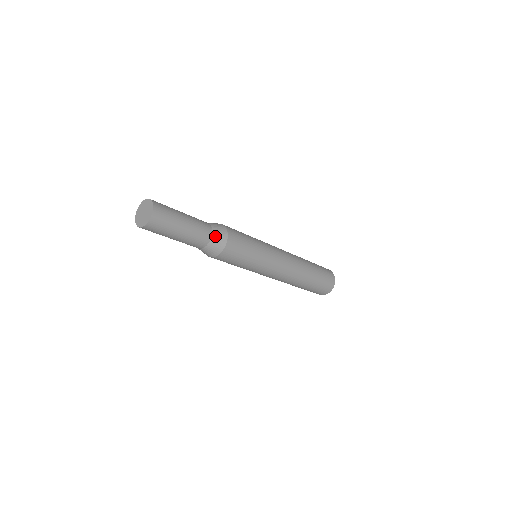
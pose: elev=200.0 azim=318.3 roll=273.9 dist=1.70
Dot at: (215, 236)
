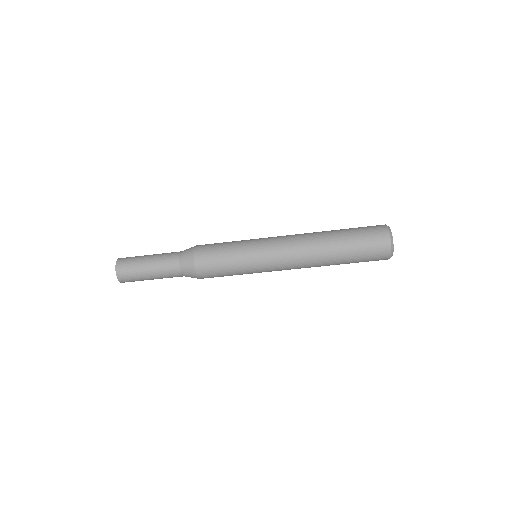
Dot at: (184, 250)
